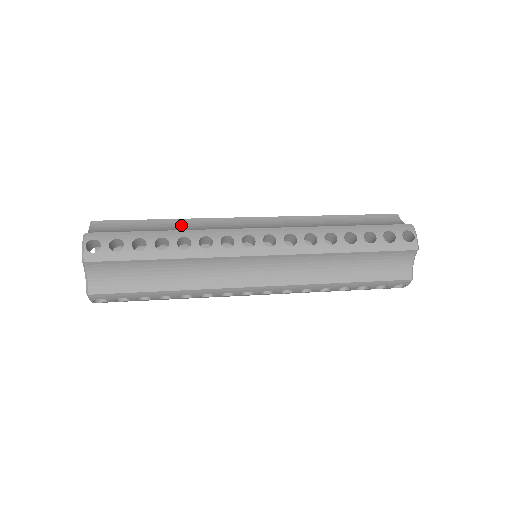
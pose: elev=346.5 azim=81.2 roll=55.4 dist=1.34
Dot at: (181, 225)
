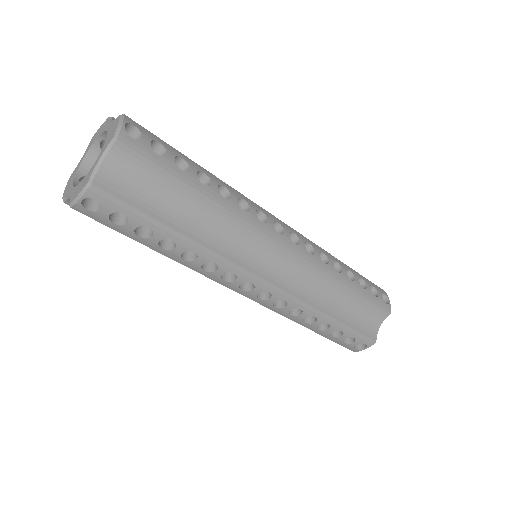
Dot at: occluded
